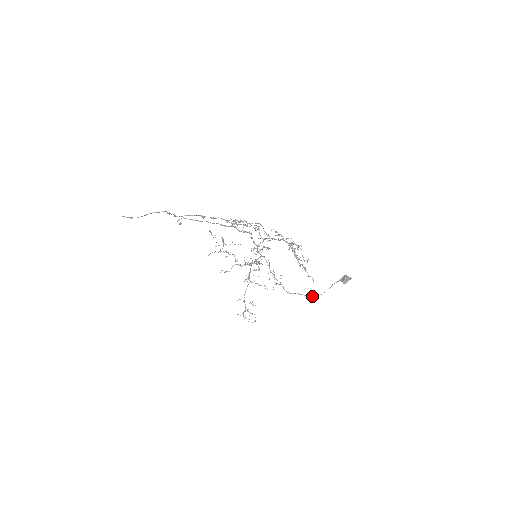
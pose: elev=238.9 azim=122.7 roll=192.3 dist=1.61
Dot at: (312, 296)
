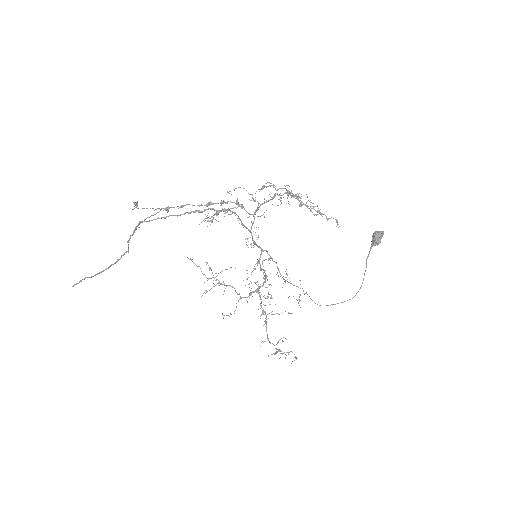
Dot at: occluded
